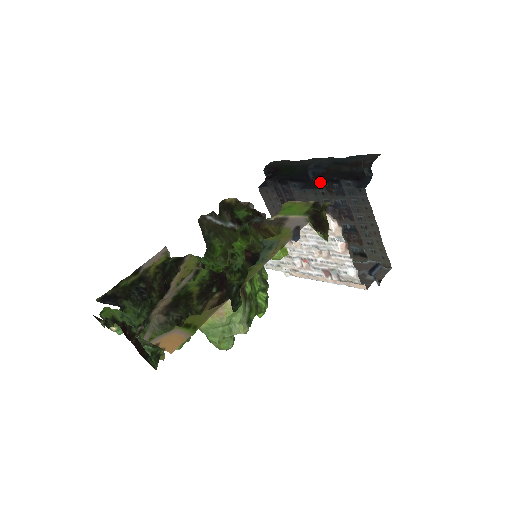
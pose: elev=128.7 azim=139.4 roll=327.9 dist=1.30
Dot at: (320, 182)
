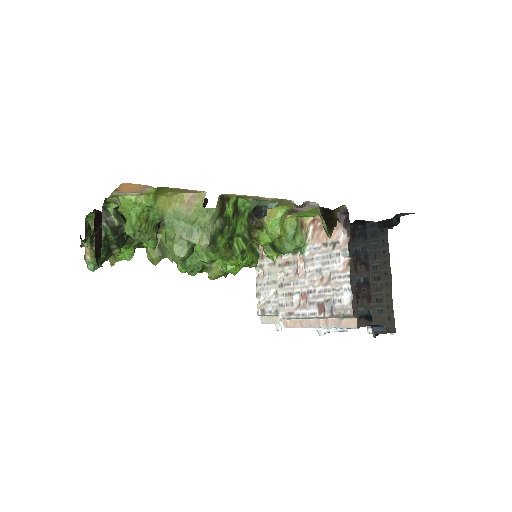
Dot at: occluded
